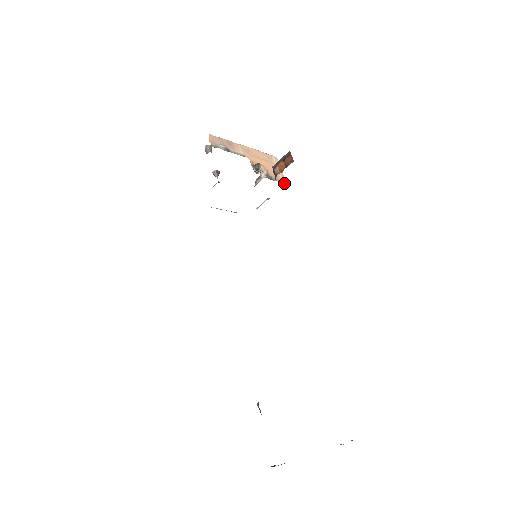
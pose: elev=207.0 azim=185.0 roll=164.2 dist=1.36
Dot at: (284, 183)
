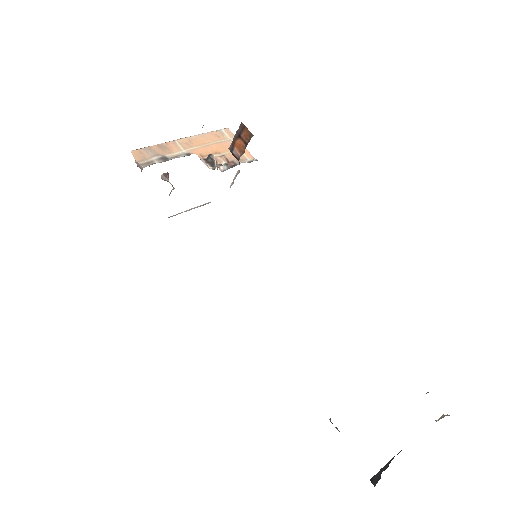
Dot at: (251, 160)
